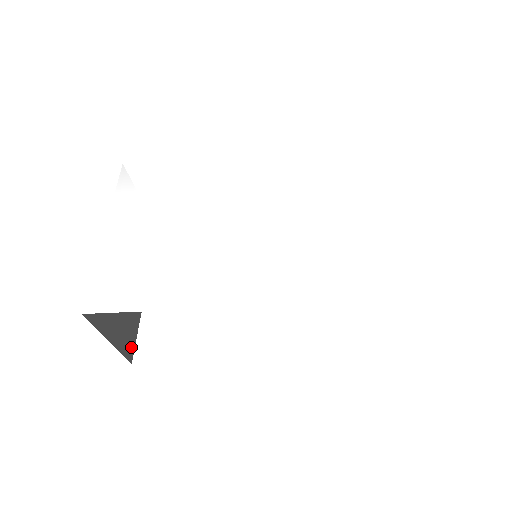
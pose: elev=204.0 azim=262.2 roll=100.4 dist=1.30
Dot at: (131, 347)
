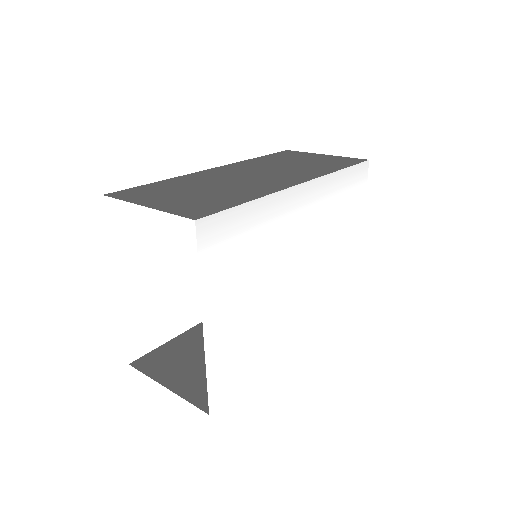
Dot at: occluded
